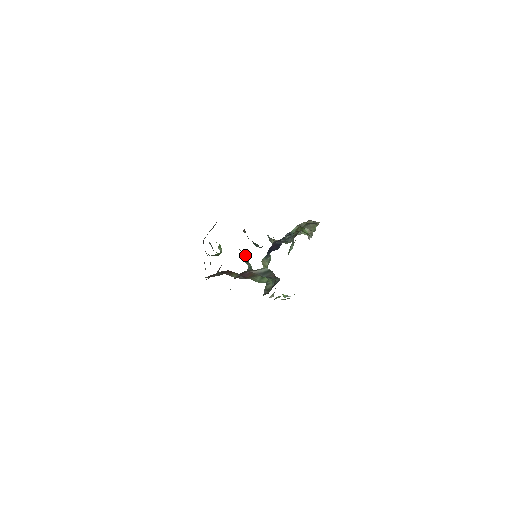
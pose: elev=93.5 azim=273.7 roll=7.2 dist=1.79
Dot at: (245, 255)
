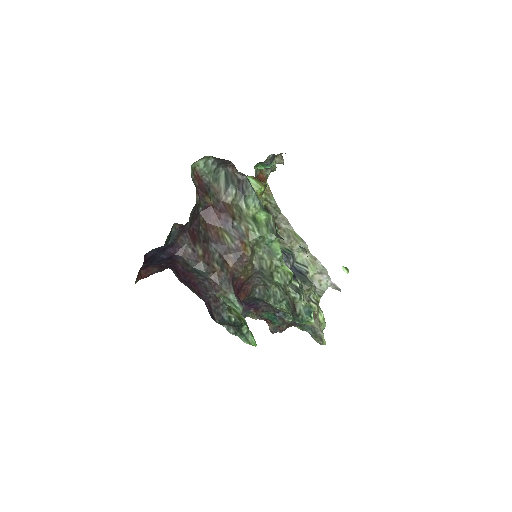
Dot at: (263, 291)
